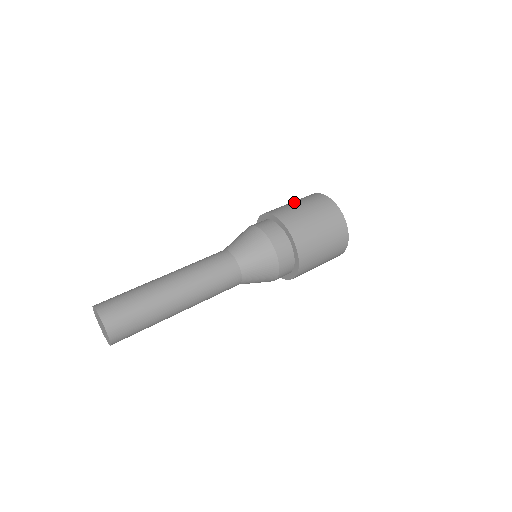
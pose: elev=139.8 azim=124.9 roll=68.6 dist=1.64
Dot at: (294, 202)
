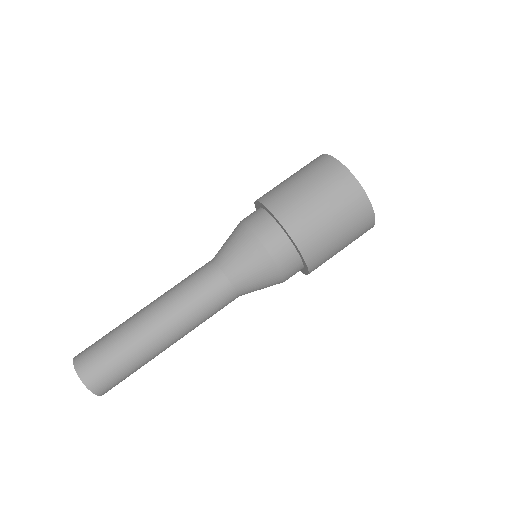
Dot at: (290, 176)
